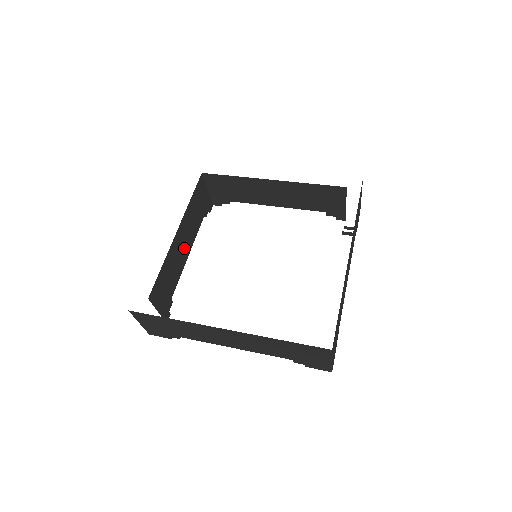
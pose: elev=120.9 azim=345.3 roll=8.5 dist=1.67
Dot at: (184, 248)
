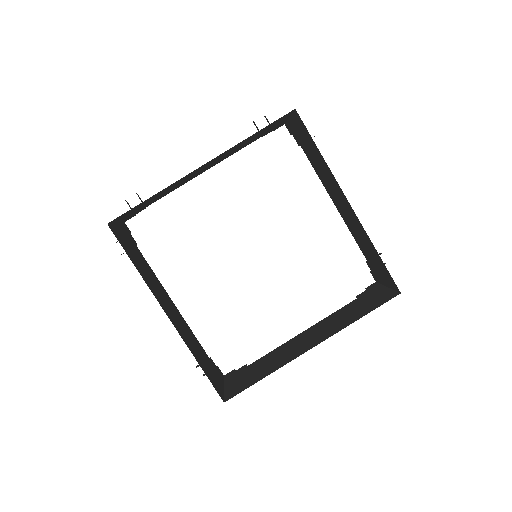
Dot at: (200, 171)
